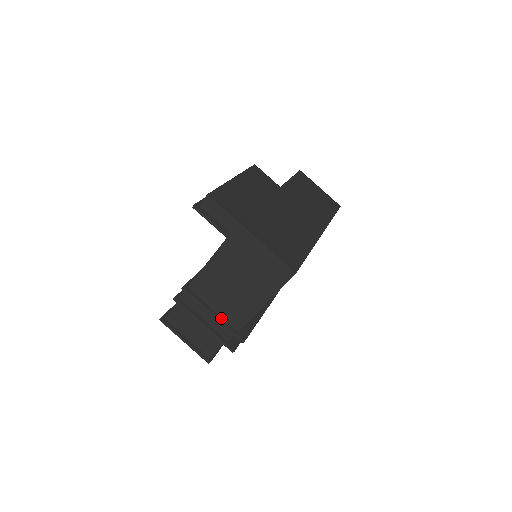
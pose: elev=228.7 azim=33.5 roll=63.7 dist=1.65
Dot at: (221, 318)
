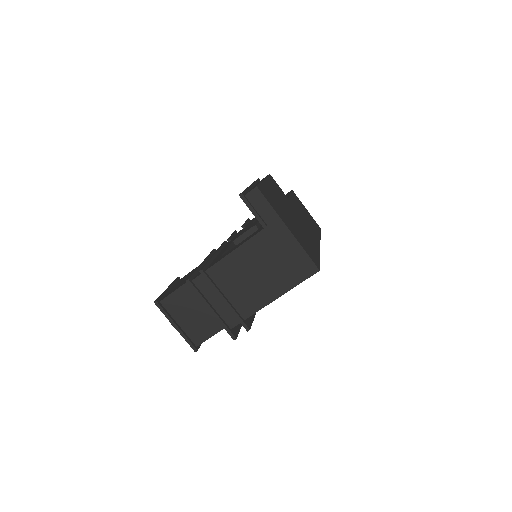
Dot at: (232, 305)
